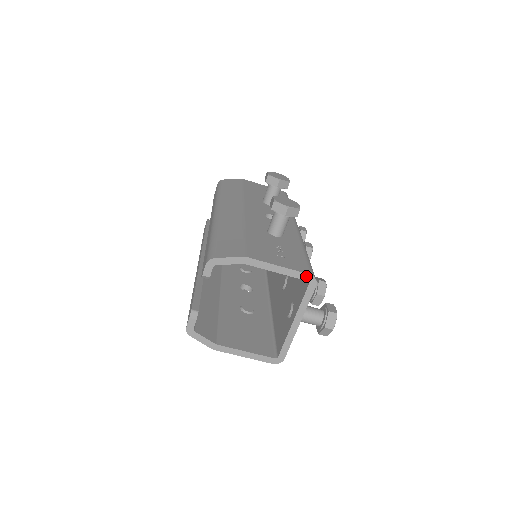
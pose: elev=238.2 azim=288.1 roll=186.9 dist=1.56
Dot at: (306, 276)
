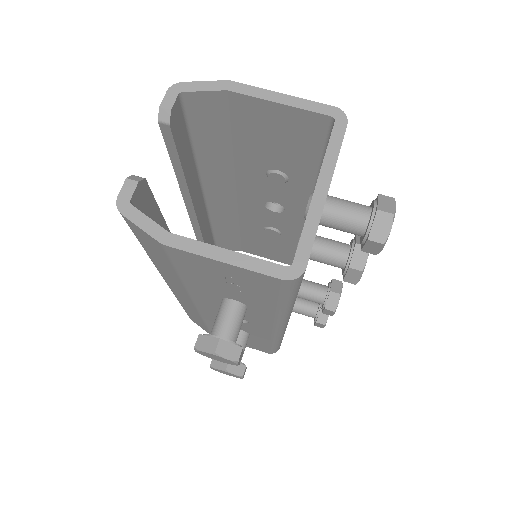
Dot at: (328, 109)
